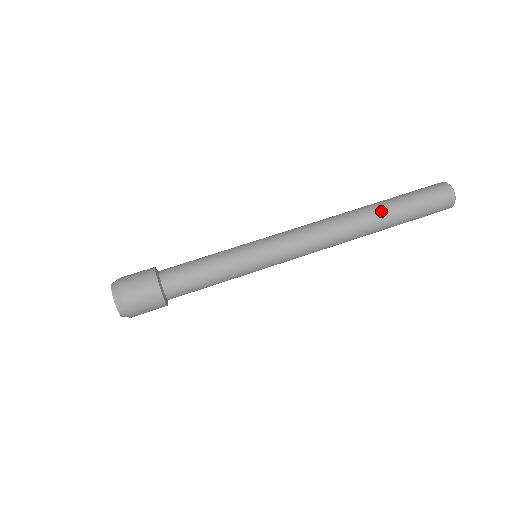
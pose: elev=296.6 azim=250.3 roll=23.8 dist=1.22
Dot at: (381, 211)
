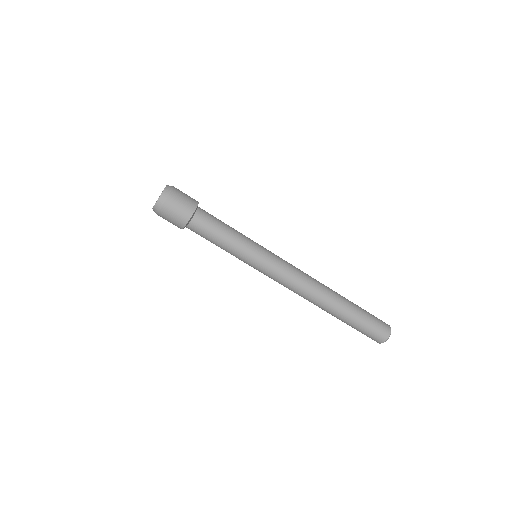
Dot at: (337, 315)
